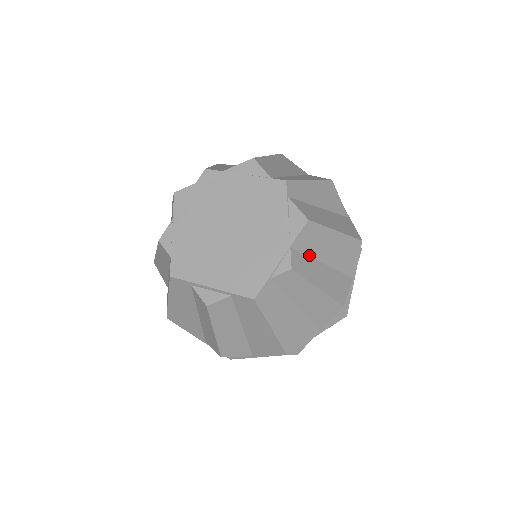
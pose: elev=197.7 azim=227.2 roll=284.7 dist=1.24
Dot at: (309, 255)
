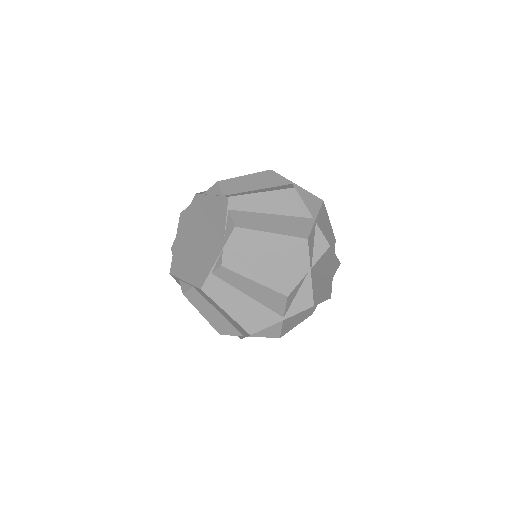
Dot at: (246, 254)
